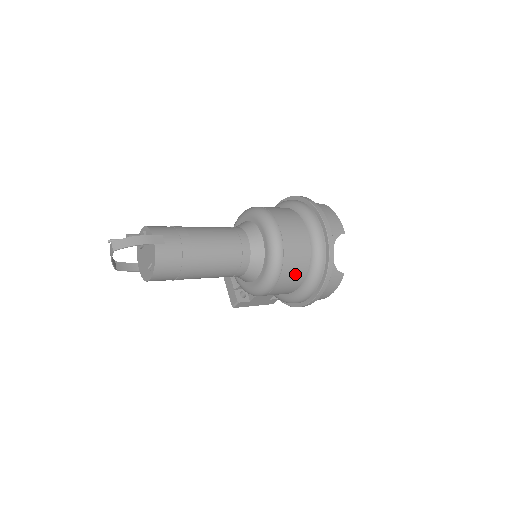
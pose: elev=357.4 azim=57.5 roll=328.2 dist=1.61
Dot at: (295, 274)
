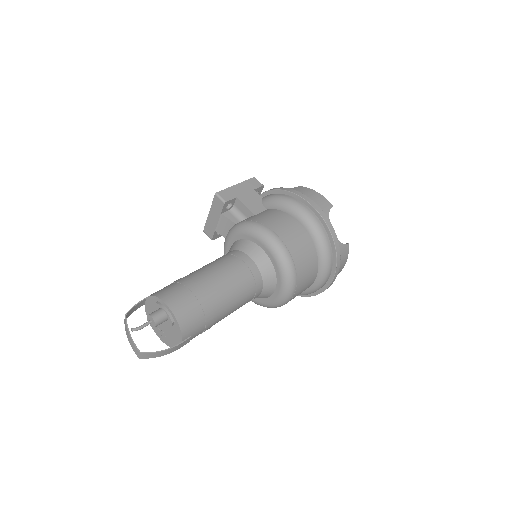
Dot at: occluded
